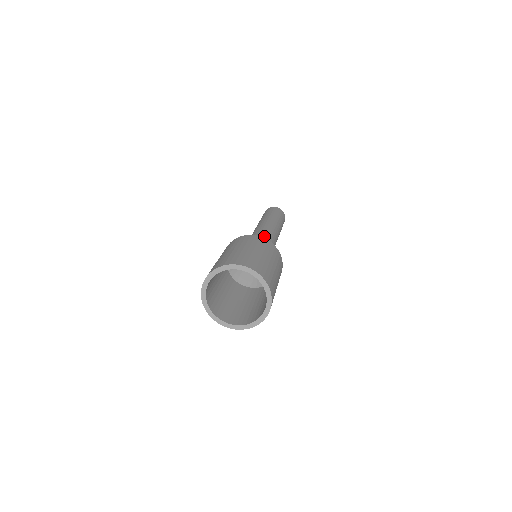
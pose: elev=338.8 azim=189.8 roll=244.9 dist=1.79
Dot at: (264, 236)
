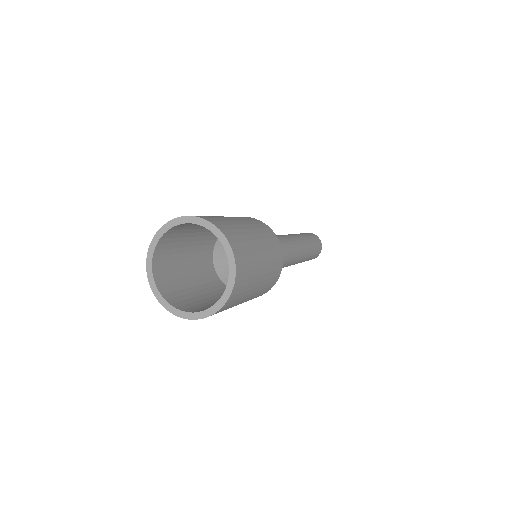
Dot at: occluded
